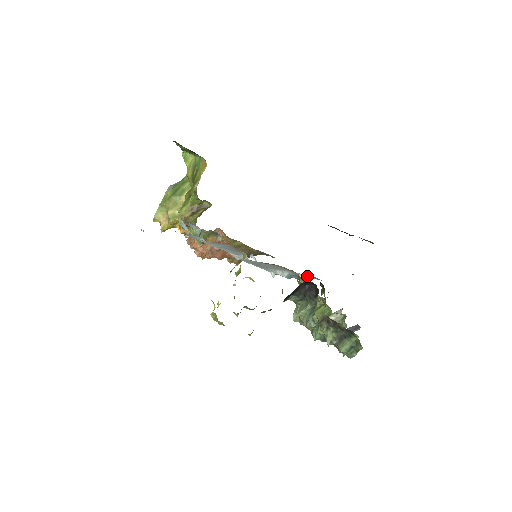
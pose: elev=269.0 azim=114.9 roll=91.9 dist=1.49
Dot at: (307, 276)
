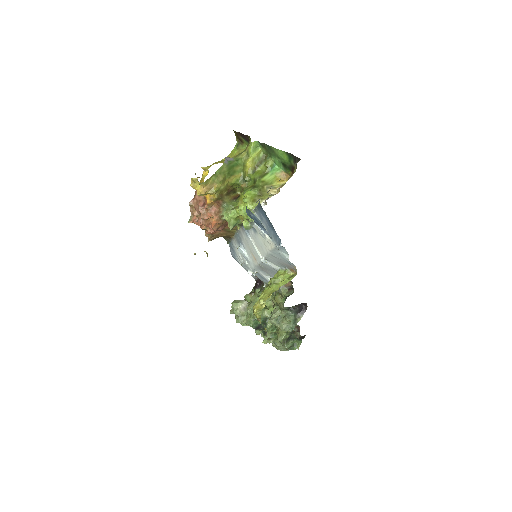
Dot at: occluded
